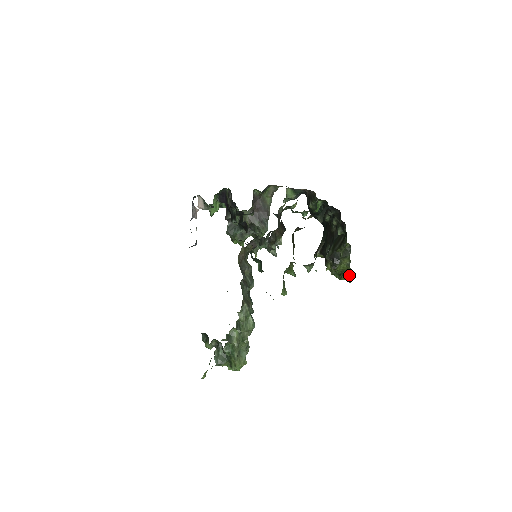
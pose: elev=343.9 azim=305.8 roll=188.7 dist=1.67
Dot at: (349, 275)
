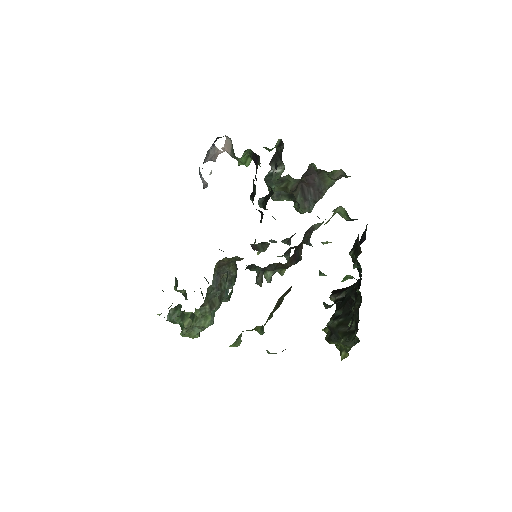
Dot at: (345, 353)
